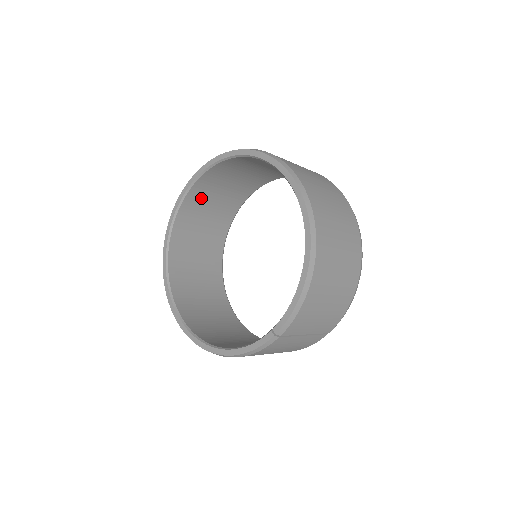
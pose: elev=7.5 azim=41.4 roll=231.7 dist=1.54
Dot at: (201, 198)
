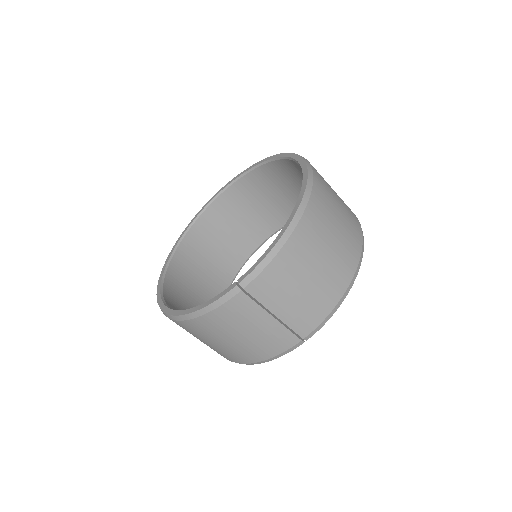
Dot at: (228, 211)
